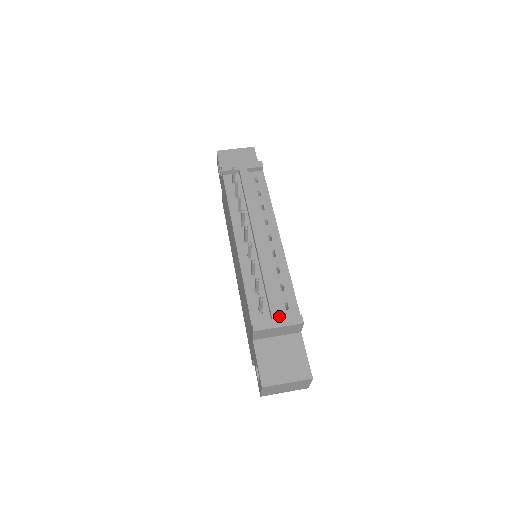
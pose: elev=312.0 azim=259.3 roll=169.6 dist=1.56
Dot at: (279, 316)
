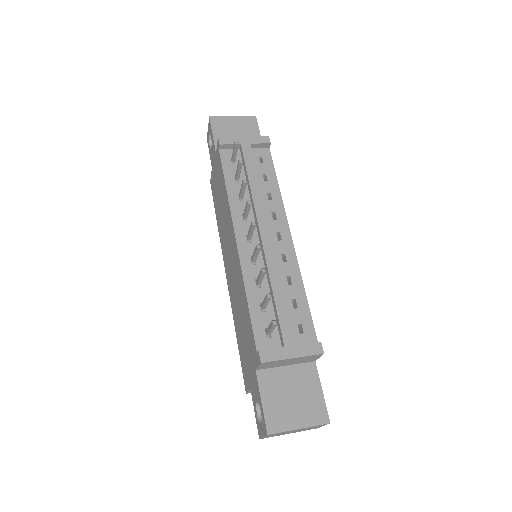
Dot at: (293, 343)
